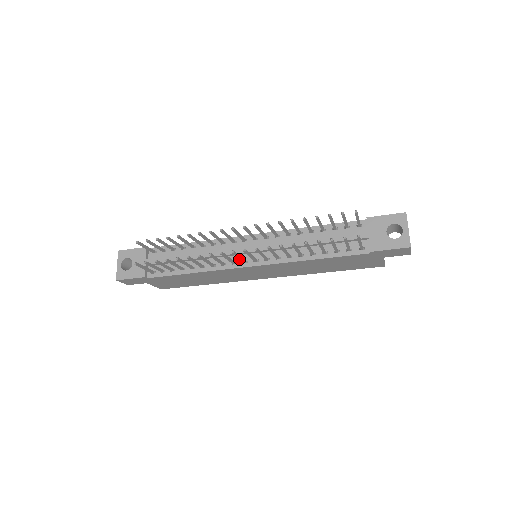
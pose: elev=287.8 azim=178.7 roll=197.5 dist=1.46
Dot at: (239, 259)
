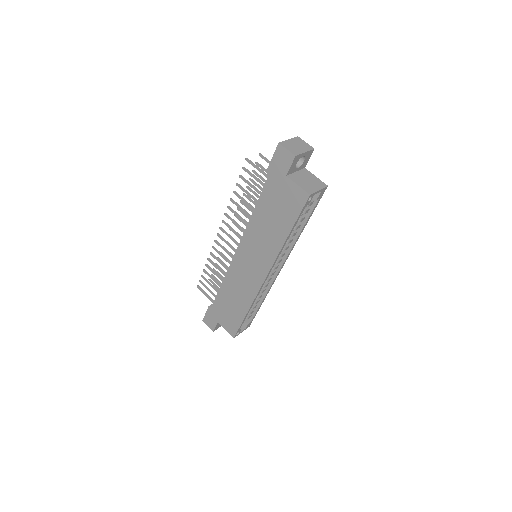
Dot at: (229, 246)
